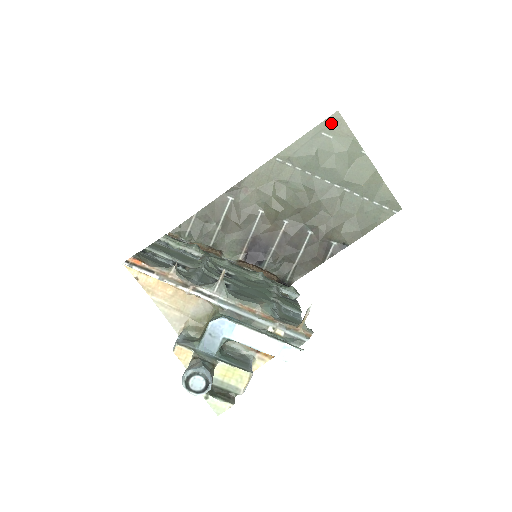
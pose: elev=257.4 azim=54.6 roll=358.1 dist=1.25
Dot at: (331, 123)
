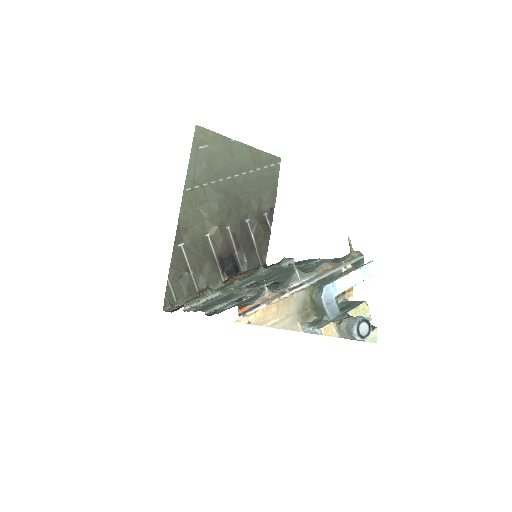
Dot at: (199, 137)
